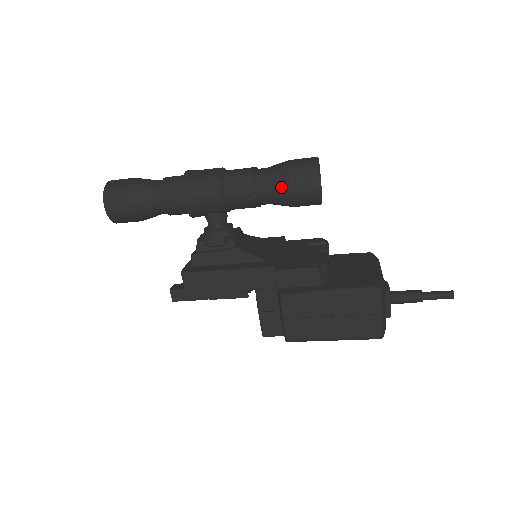
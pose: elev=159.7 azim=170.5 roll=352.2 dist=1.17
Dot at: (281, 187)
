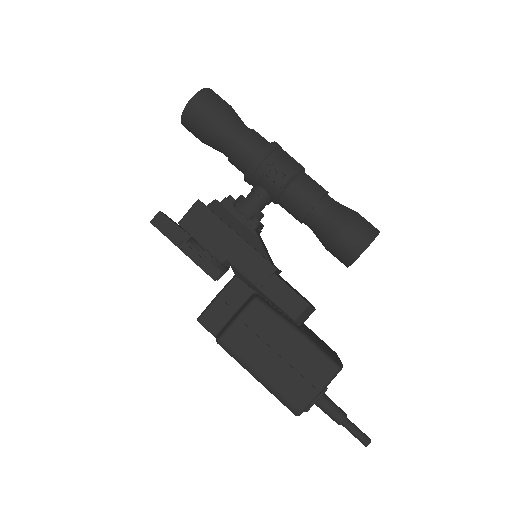
Dot at: (338, 221)
